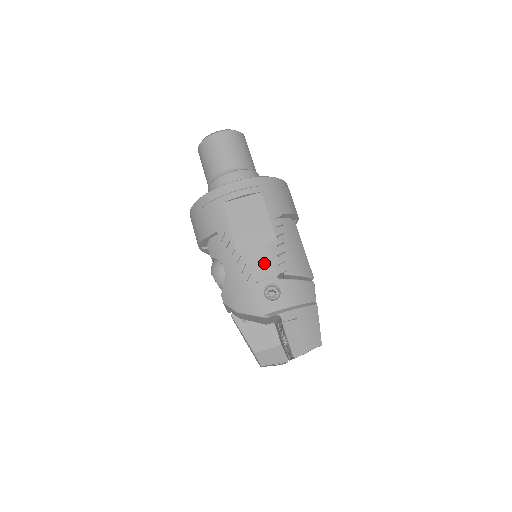
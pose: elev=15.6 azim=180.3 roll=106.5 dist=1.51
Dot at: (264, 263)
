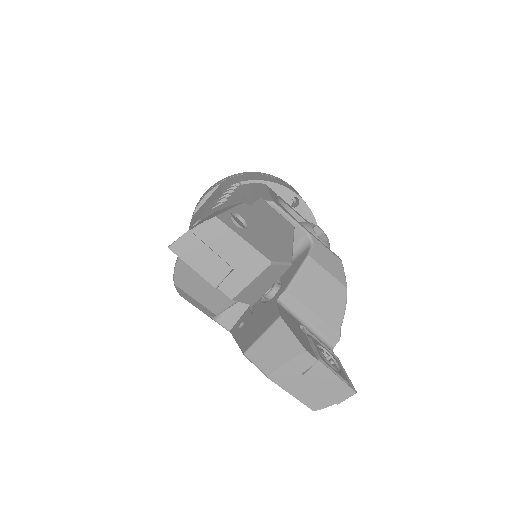
Dot at: occluded
